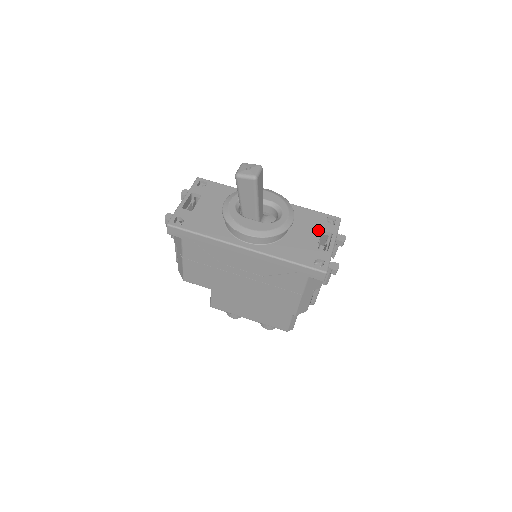
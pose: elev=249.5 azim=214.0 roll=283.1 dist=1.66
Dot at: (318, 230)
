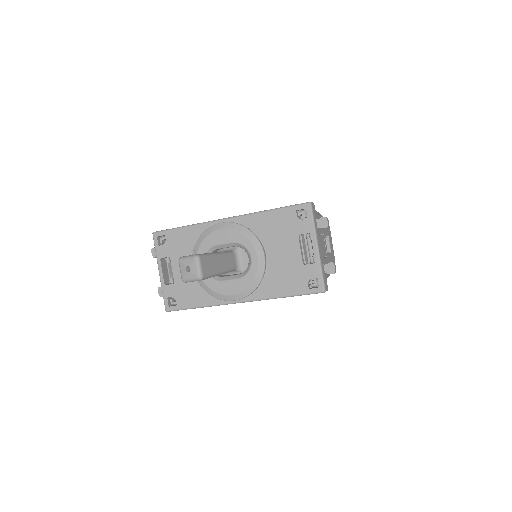
Dot at: (294, 238)
